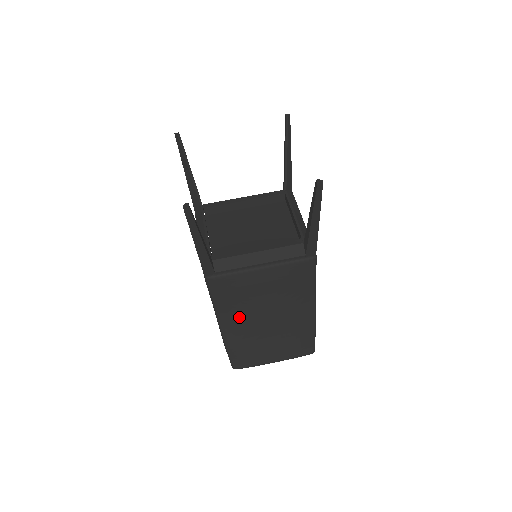
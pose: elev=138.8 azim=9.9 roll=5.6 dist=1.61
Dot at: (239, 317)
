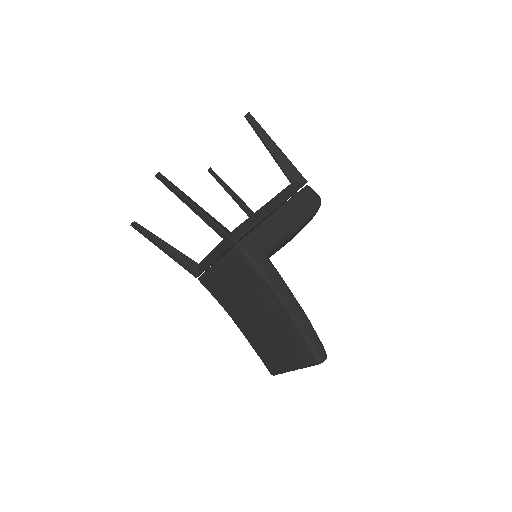
Dot at: (239, 316)
